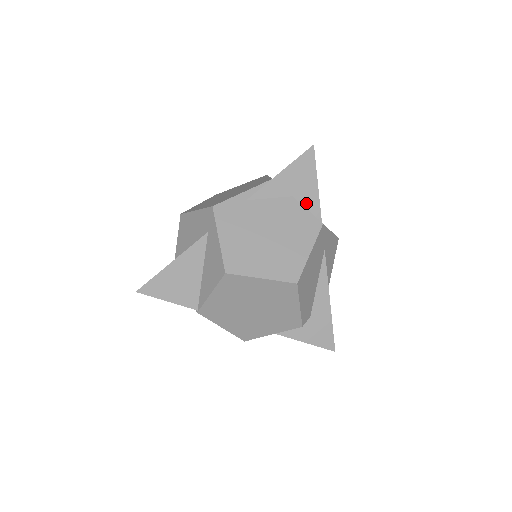
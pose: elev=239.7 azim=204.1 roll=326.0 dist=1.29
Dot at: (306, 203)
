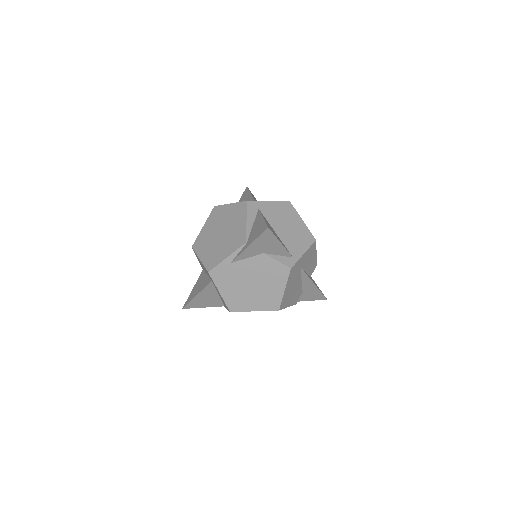
Dot at: (276, 253)
